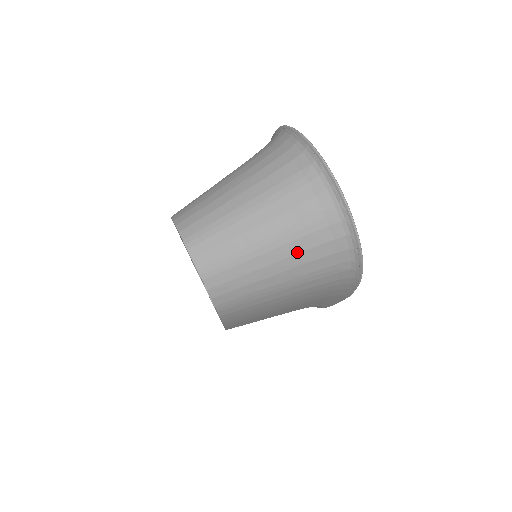
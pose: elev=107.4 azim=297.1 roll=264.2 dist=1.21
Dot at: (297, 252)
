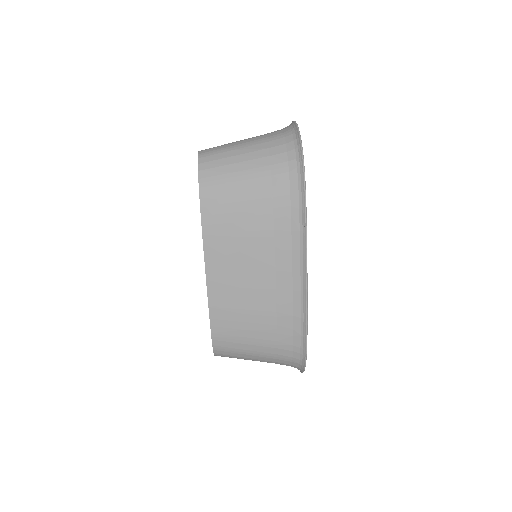
Dot at: (261, 149)
